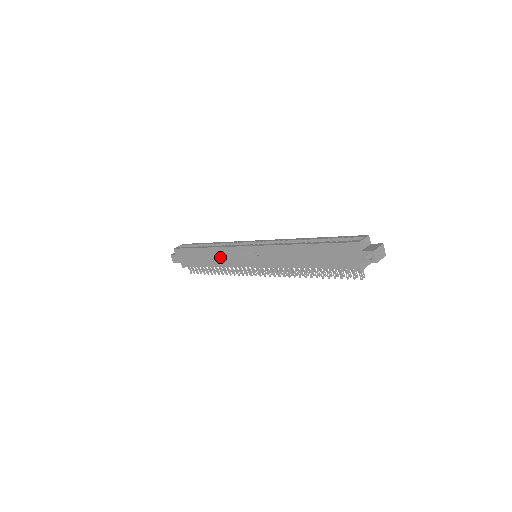
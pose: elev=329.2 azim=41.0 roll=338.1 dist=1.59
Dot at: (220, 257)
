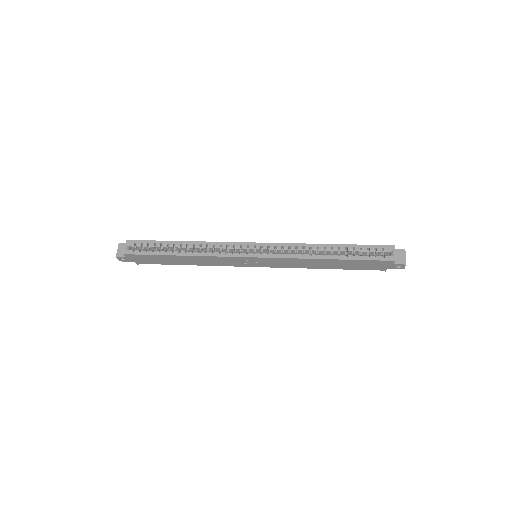
Dot at: (208, 261)
